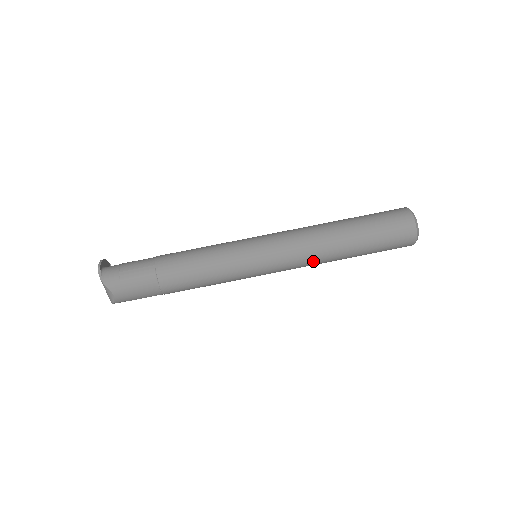
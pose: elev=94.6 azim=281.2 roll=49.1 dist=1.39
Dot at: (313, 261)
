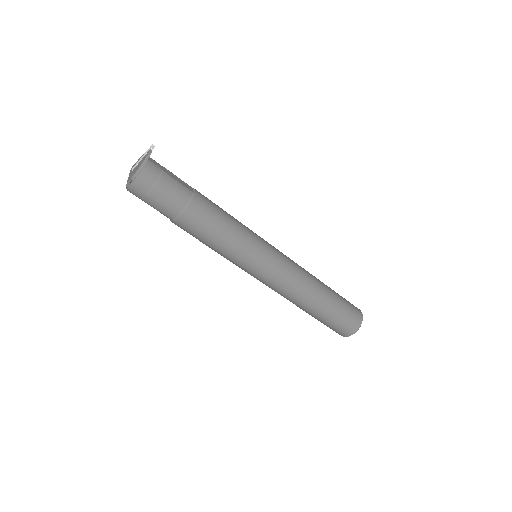
Dot at: occluded
